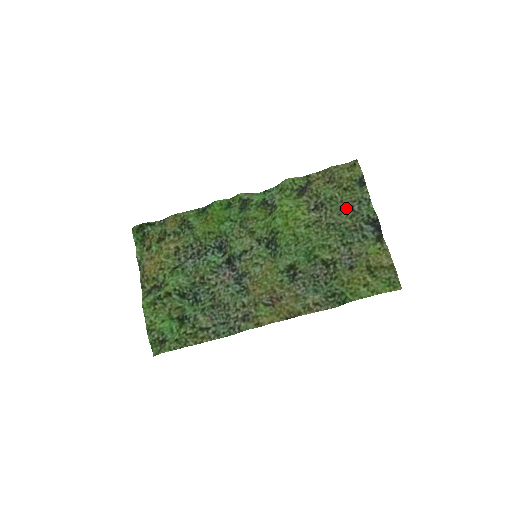
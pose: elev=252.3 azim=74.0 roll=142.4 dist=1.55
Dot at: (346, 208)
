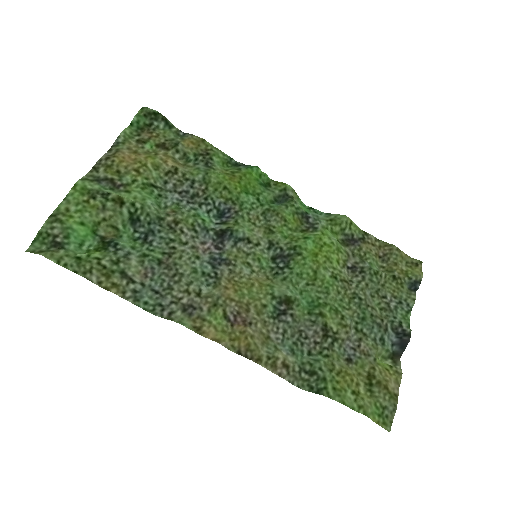
Dot at: (383, 296)
